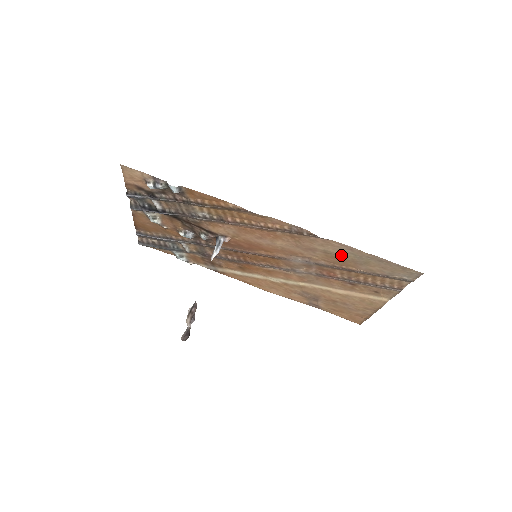
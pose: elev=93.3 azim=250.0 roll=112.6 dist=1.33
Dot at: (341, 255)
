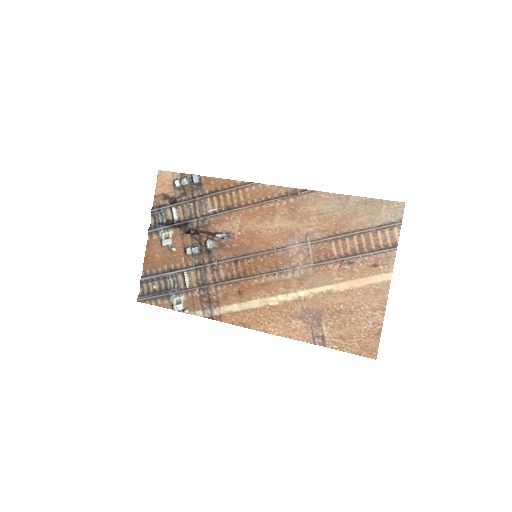
Dot at: (332, 211)
